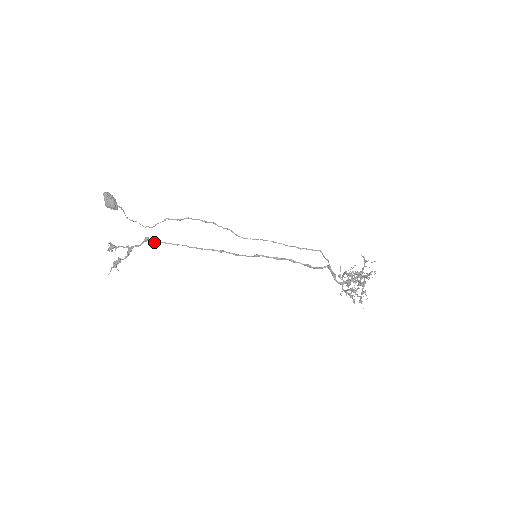
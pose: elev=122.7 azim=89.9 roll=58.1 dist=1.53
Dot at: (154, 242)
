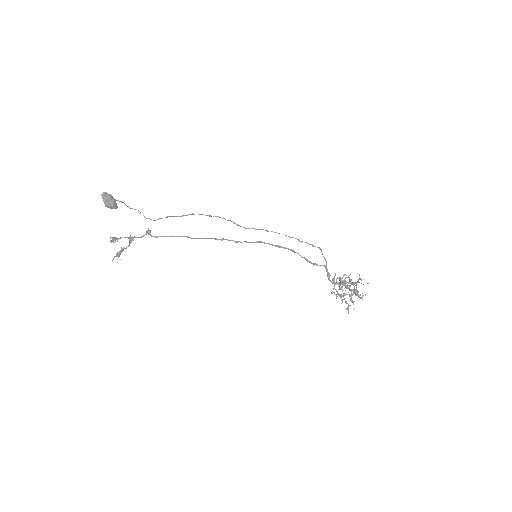
Dot at: (156, 236)
